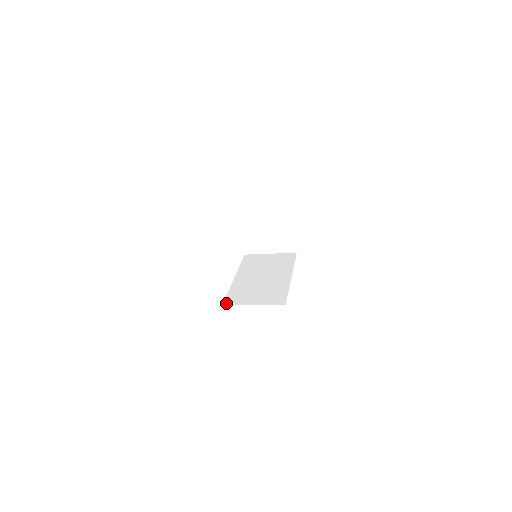
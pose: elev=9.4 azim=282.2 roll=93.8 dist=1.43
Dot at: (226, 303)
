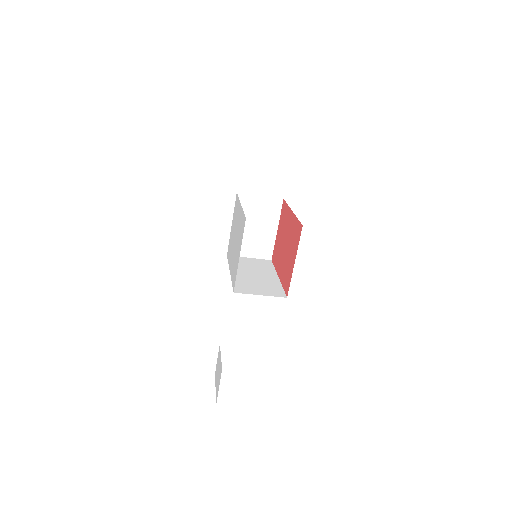
Dot at: (236, 291)
